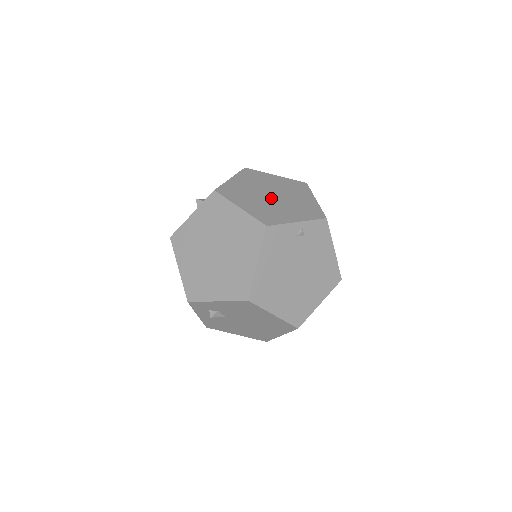
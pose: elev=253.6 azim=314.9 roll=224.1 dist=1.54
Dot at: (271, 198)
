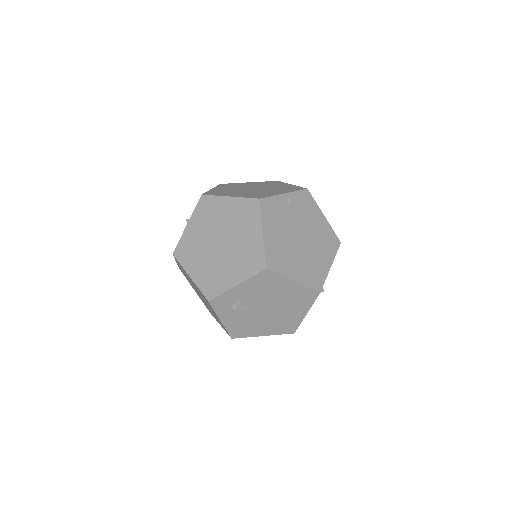
Dot at: (253, 189)
